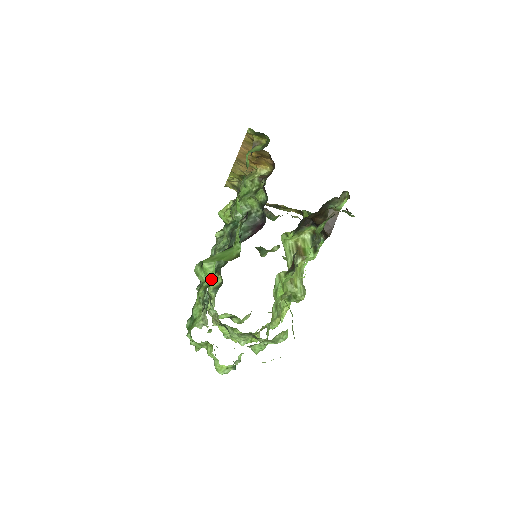
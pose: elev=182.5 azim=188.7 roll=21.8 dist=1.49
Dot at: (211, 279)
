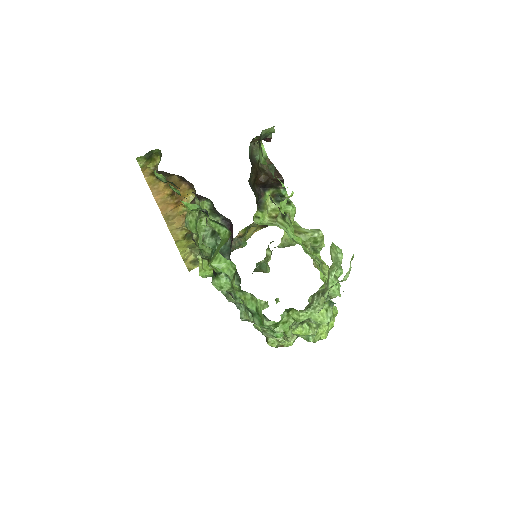
Dot at: (231, 269)
